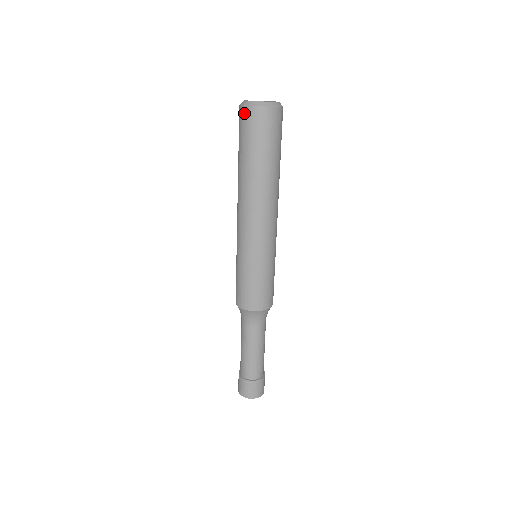
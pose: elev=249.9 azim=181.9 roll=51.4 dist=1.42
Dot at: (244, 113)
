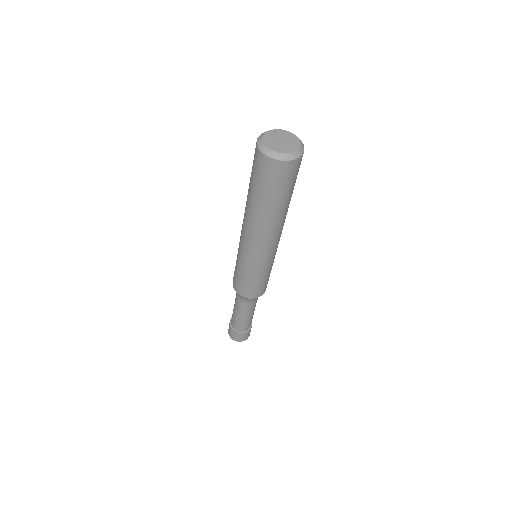
Dot at: (267, 163)
